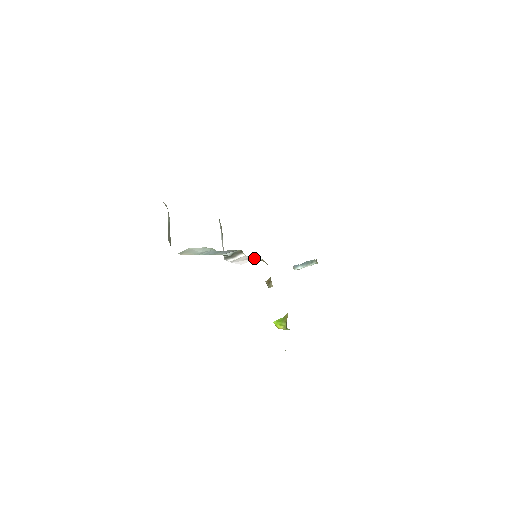
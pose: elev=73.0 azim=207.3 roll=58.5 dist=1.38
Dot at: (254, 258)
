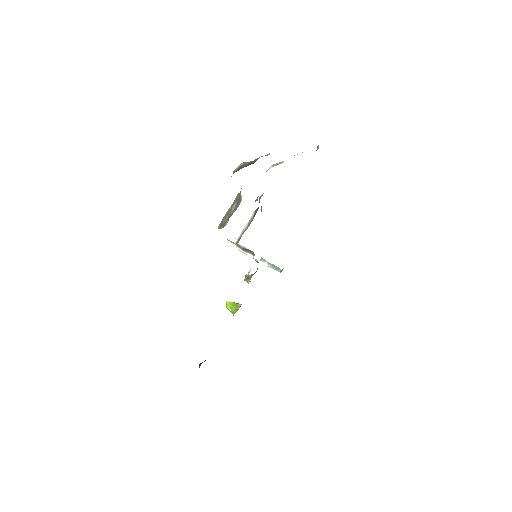
Dot at: occluded
